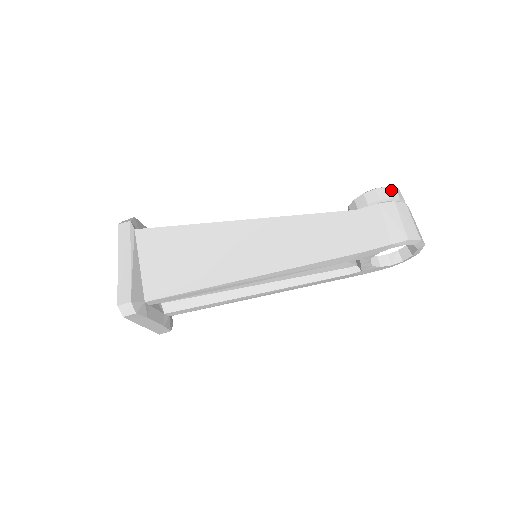
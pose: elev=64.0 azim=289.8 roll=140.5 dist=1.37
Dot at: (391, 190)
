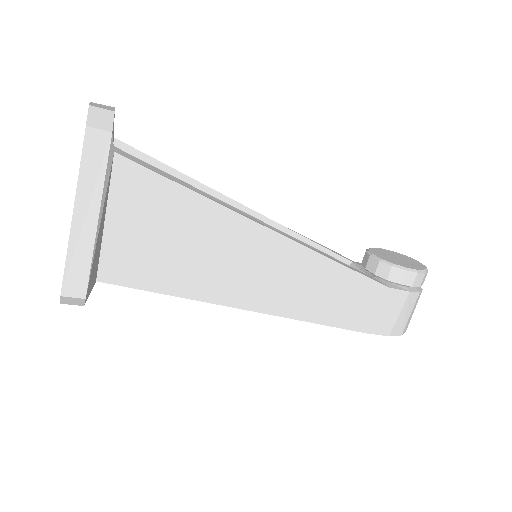
Dot at: (425, 276)
